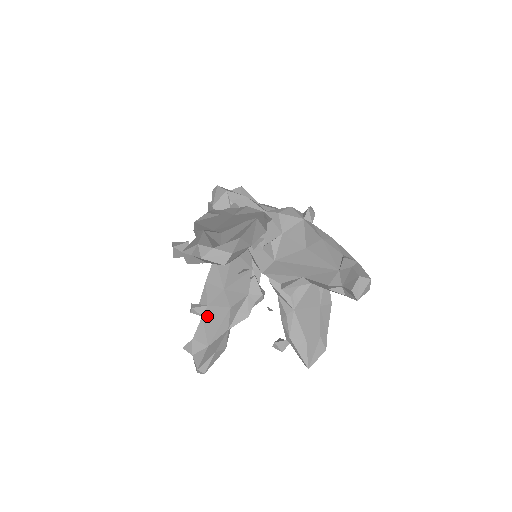
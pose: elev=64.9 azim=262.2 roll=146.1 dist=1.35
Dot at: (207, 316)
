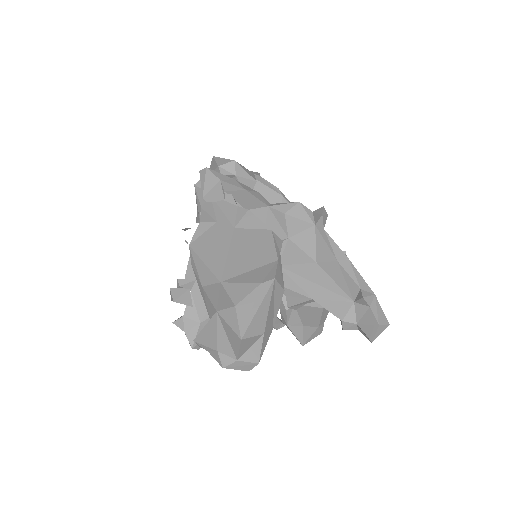
Dot at: (196, 292)
